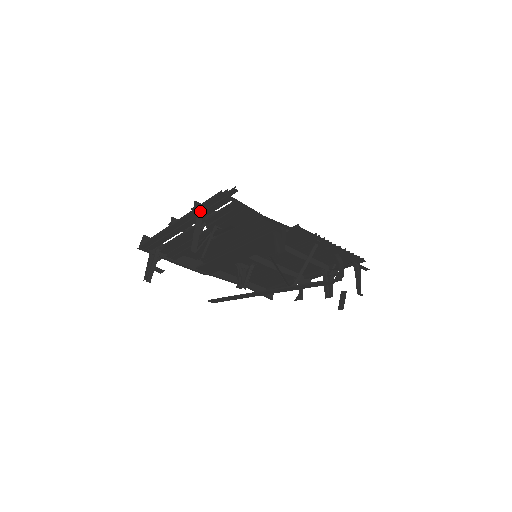
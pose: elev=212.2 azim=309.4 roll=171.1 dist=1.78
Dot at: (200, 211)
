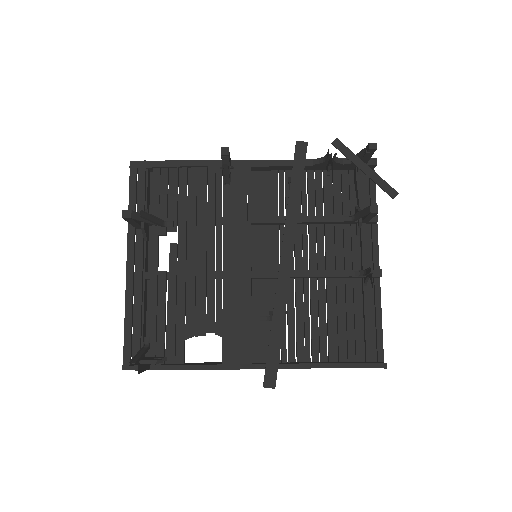
Dot at: (134, 210)
